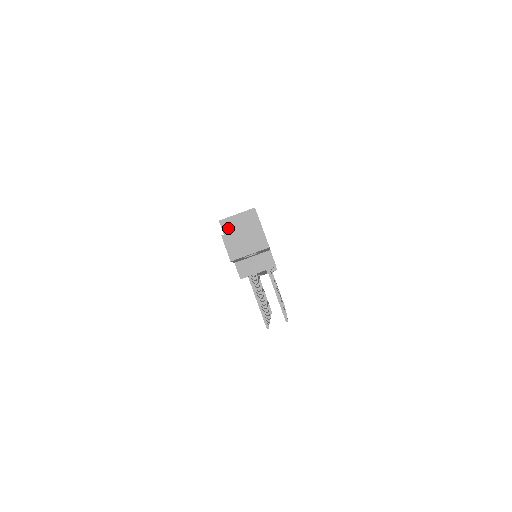
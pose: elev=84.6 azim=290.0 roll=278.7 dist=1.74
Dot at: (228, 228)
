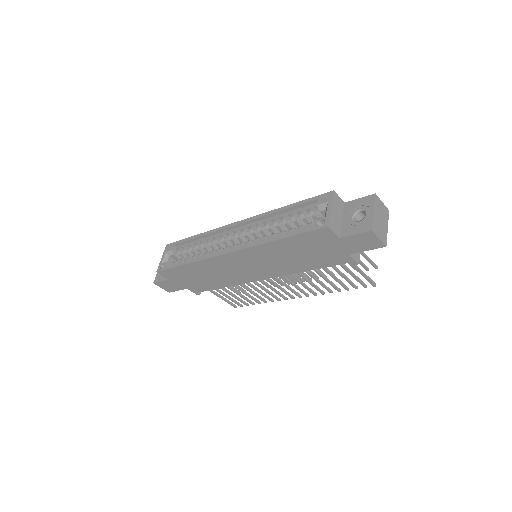
Dot at: (335, 227)
